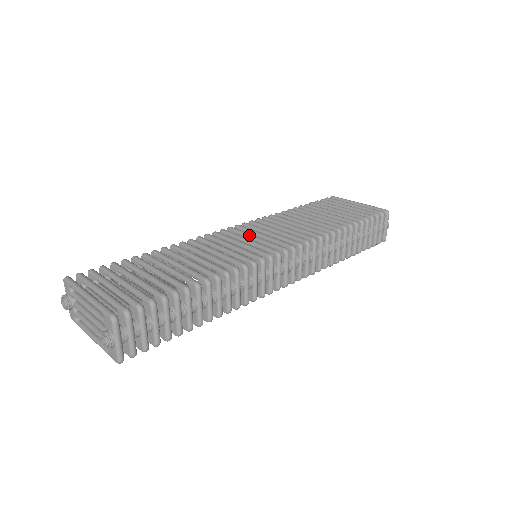
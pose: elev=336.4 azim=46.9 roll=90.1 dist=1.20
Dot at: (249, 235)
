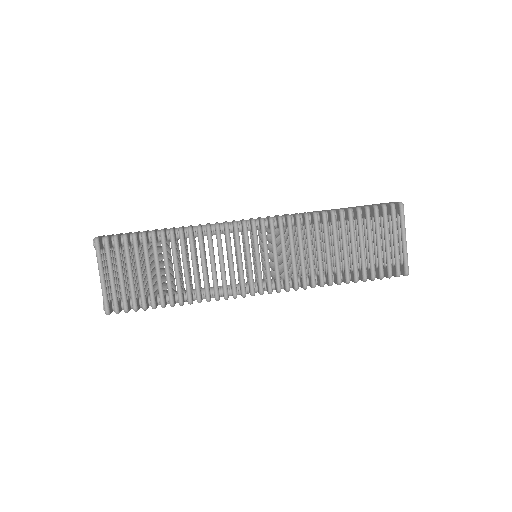
Dot at: (255, 251)
